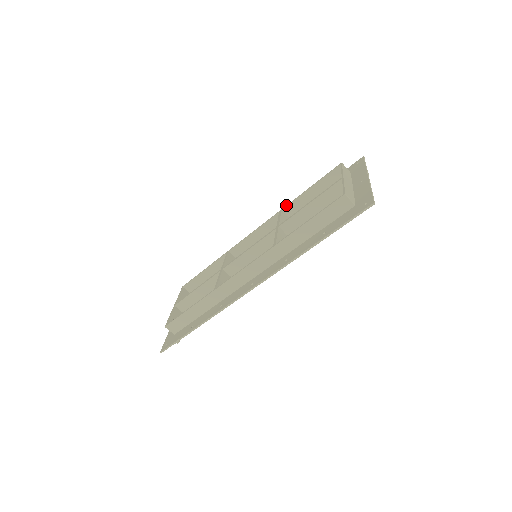
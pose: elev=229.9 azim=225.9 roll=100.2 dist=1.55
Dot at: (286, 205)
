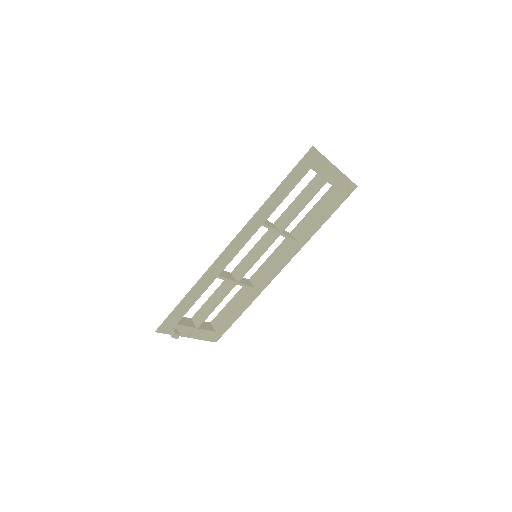
Dot at: (294, 229)
